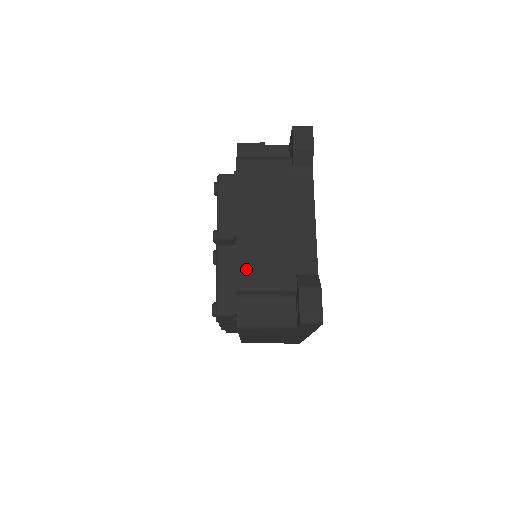
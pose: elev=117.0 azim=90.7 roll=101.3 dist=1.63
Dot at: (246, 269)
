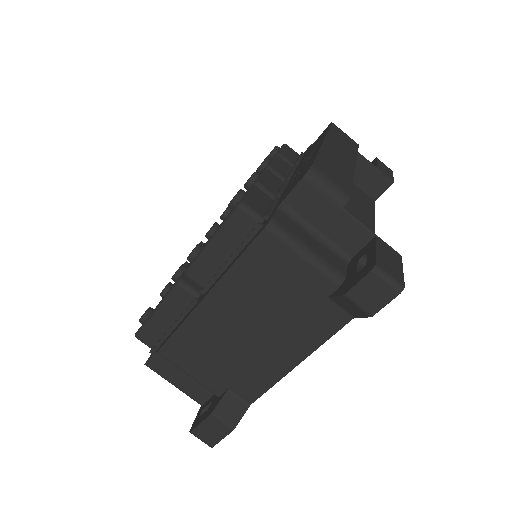
Dot at: (180, 346)
